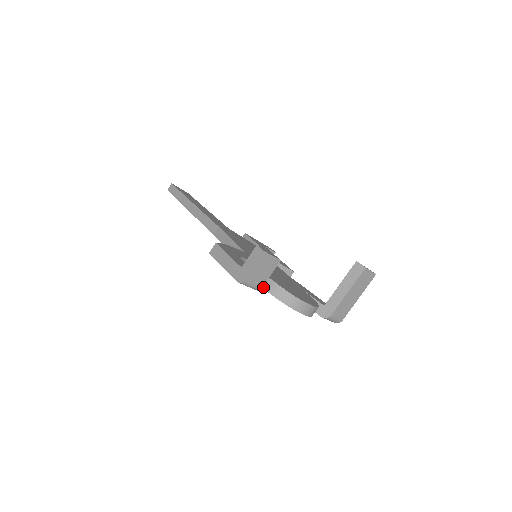
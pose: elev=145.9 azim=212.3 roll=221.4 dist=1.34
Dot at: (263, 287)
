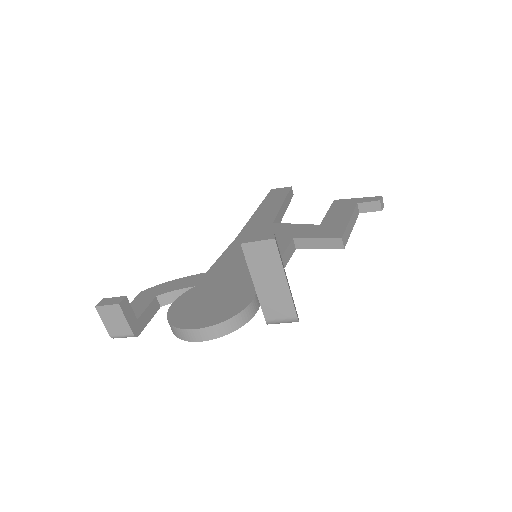
Dot at: occluded
